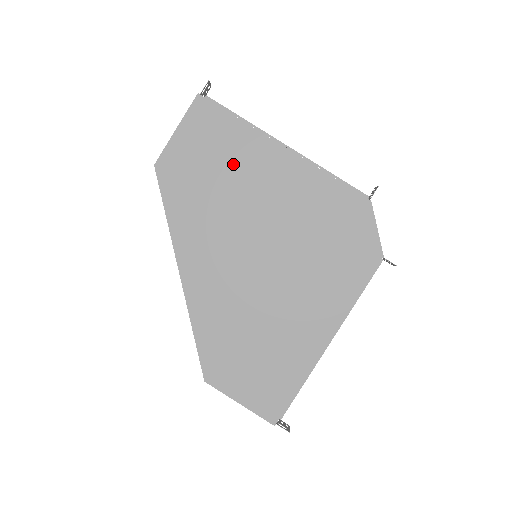
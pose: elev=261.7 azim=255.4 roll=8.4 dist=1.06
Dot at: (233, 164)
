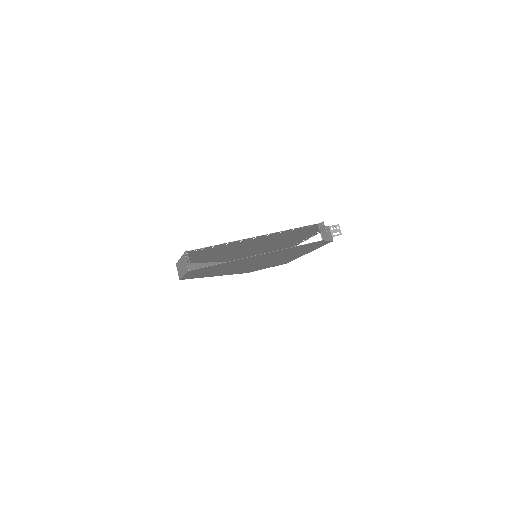
Dot at: (229, 265)
